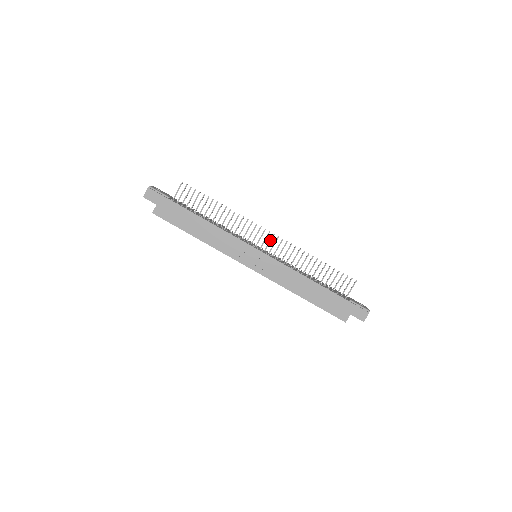
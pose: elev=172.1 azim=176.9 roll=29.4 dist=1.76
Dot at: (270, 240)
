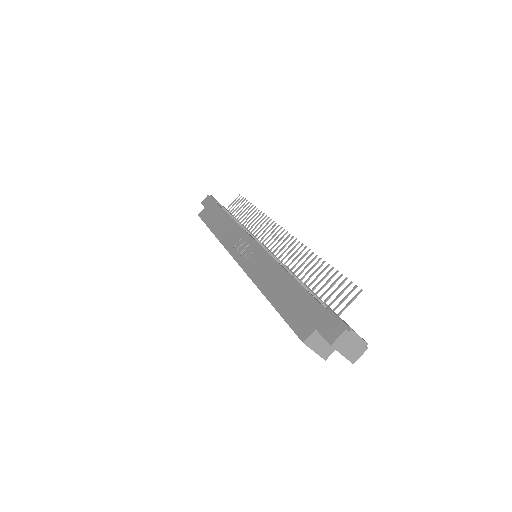
Dot at: (280, 239)
